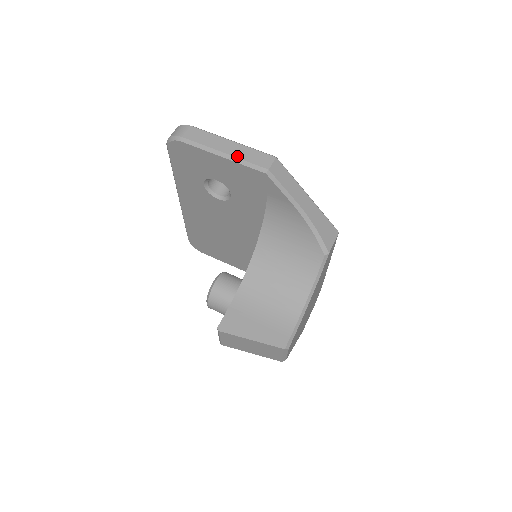
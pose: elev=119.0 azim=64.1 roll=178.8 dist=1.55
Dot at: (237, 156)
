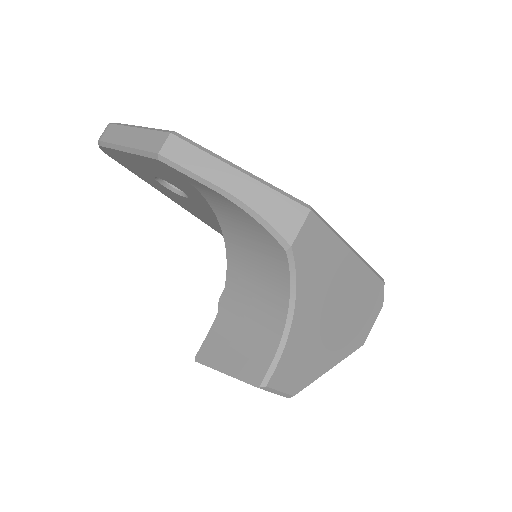
Dot at: (135, 146)
